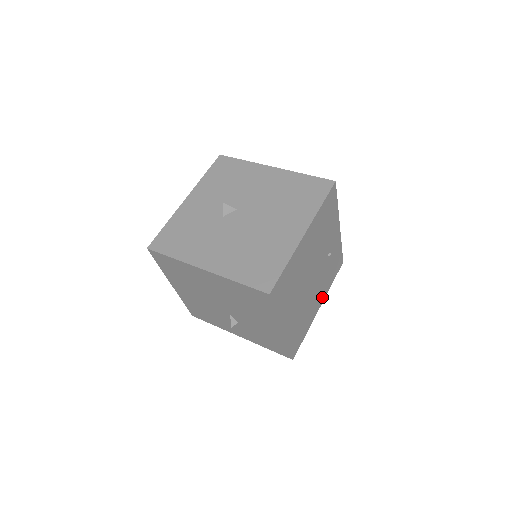
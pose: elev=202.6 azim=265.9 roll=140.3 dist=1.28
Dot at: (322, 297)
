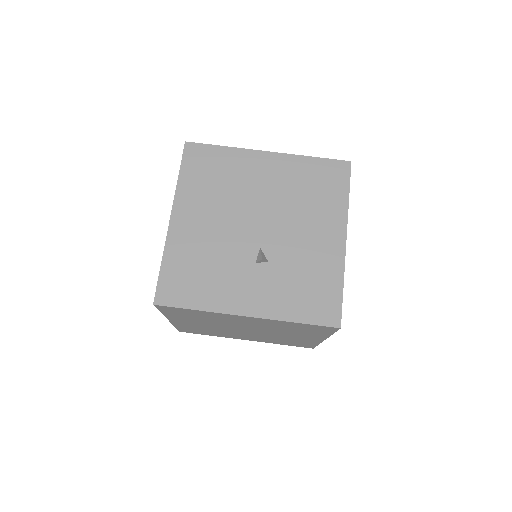
Dot at: occluded
